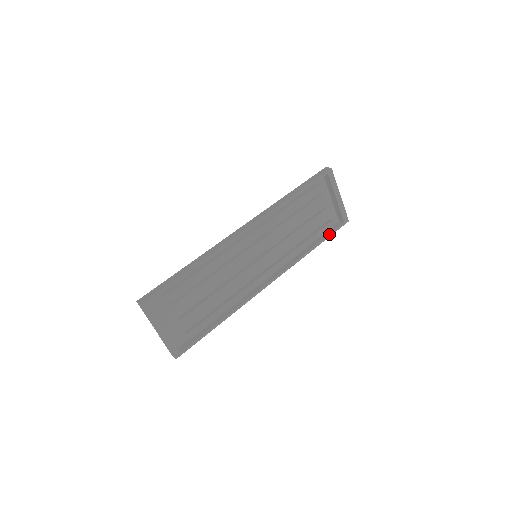
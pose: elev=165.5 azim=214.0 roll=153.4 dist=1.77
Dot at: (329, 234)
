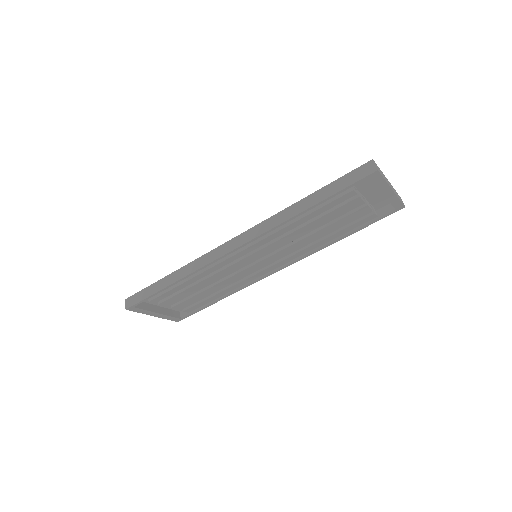
Dot at: (367, 224)
